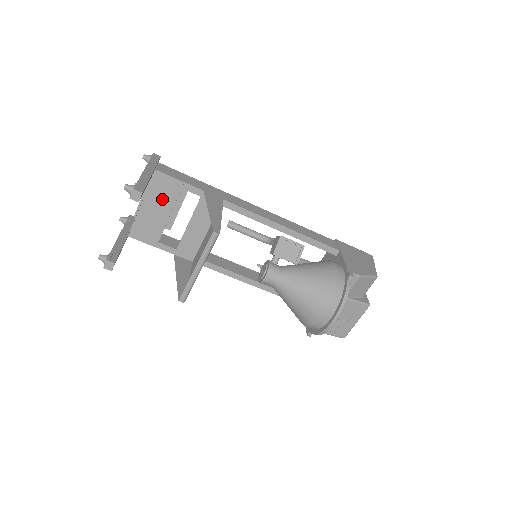
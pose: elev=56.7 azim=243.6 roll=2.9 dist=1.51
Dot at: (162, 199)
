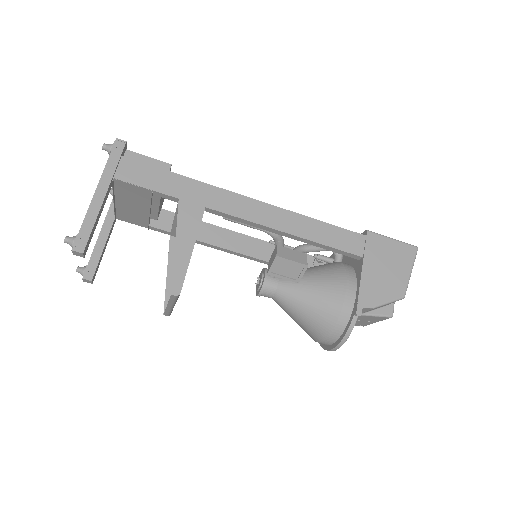
Dot at: (135, 199)
